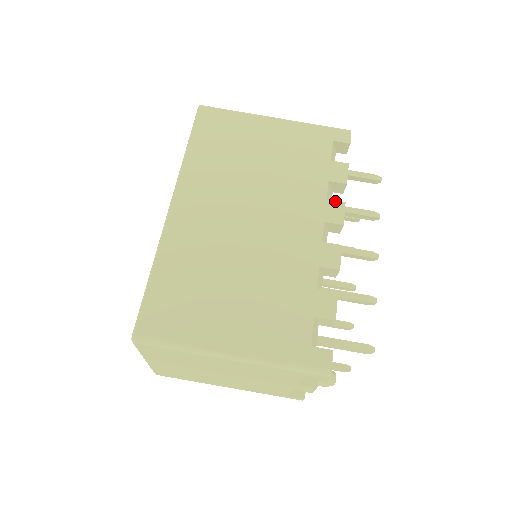
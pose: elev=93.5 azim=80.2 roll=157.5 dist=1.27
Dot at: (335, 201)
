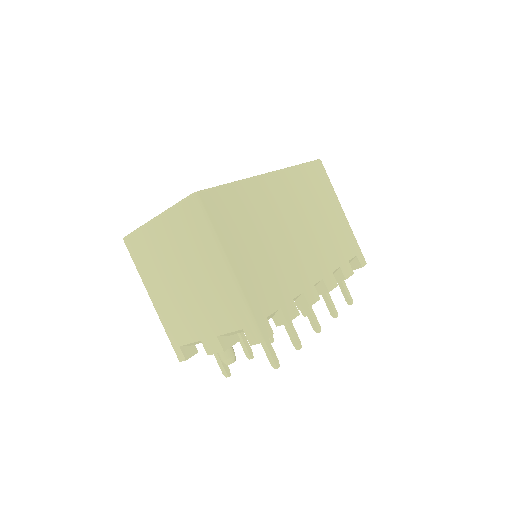
Dot at: occluded
